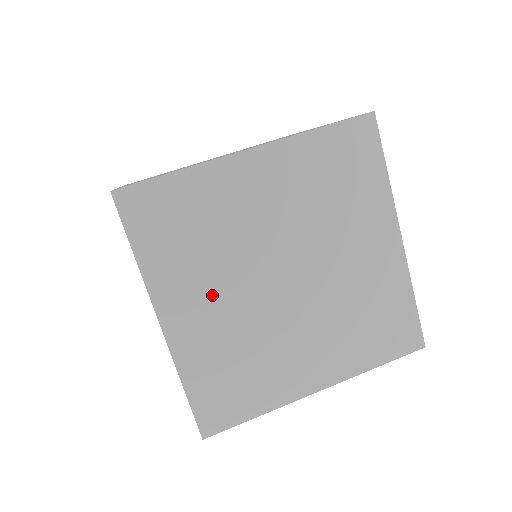
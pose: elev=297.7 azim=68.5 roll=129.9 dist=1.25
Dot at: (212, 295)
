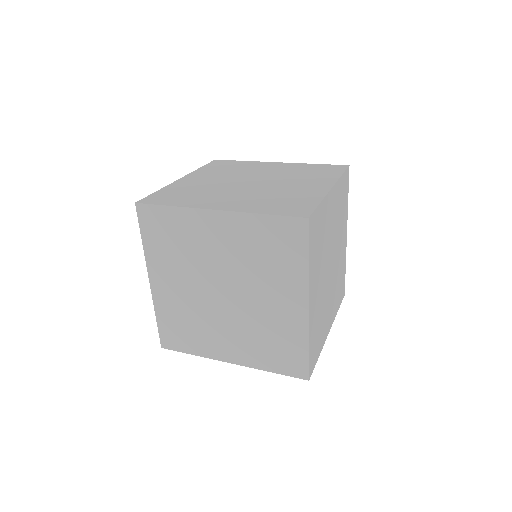
Dot at: (179, 280)
